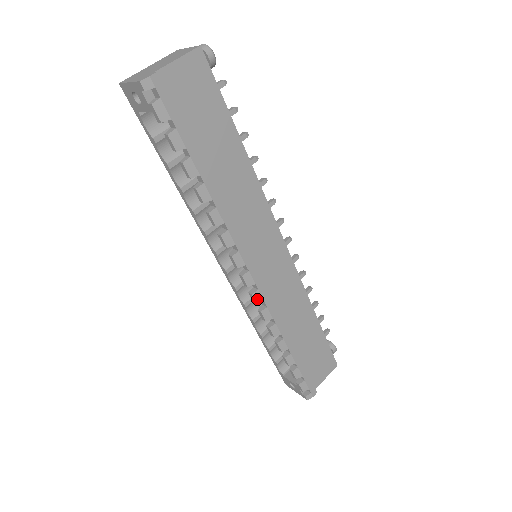
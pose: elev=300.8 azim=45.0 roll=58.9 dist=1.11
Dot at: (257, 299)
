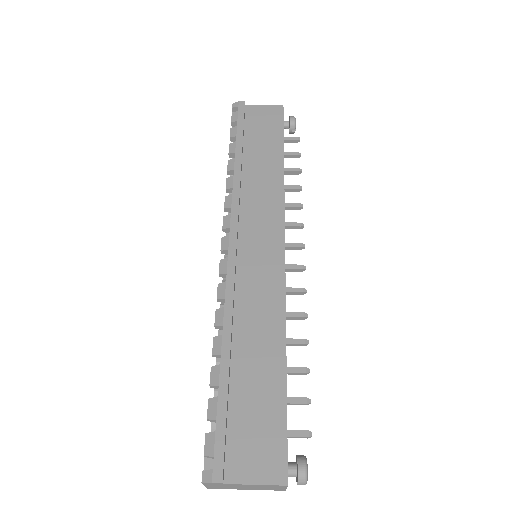
Dot at: (222, 268)
